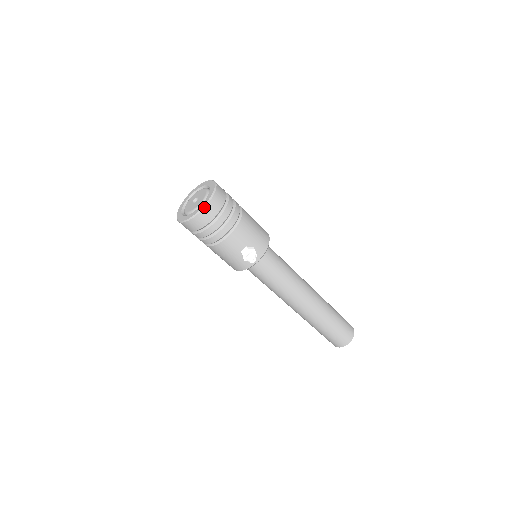
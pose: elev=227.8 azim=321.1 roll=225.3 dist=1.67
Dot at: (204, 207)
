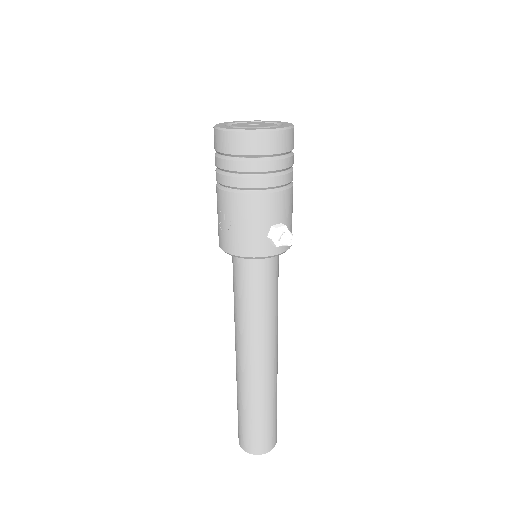
Dot at: (282, 129)
